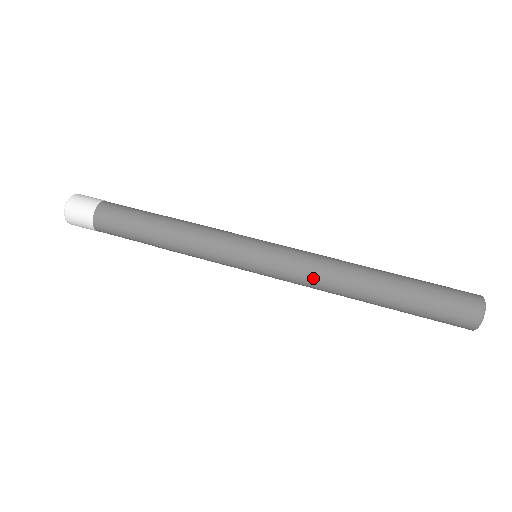
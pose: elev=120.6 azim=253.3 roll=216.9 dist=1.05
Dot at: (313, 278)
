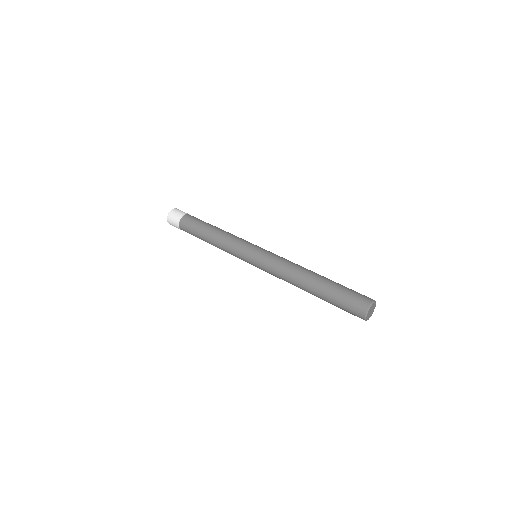
Dot at: (283, 264)
